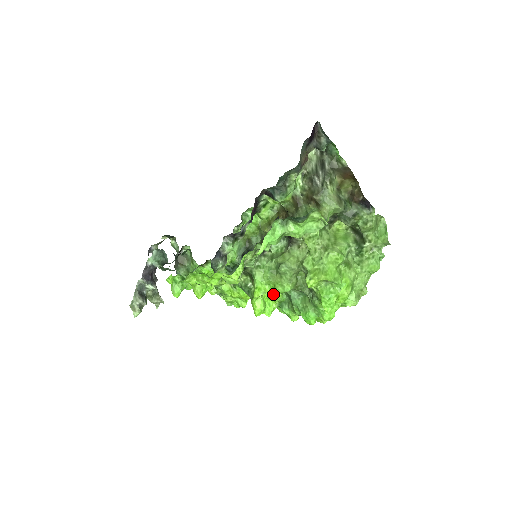
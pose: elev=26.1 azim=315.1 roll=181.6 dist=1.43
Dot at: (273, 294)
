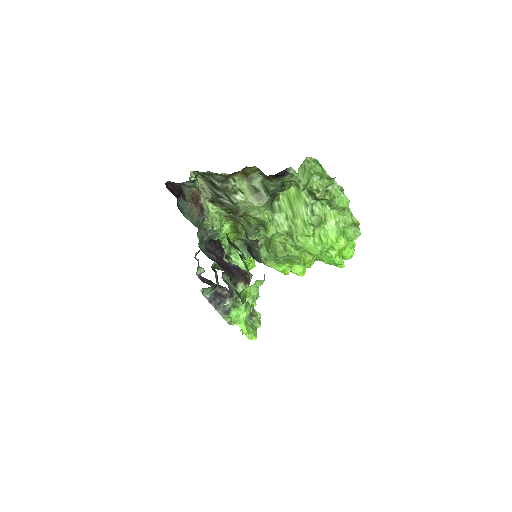
Dot at: occluded
